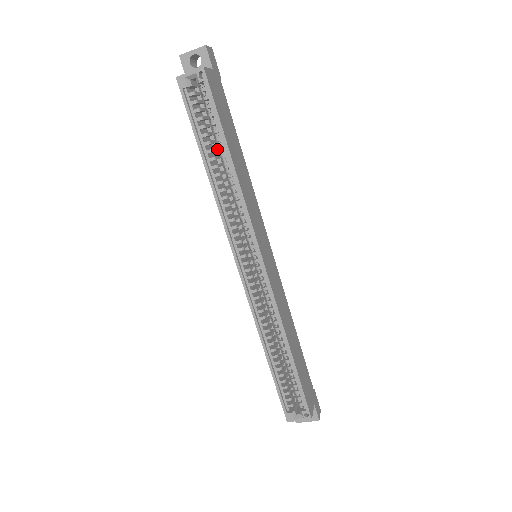
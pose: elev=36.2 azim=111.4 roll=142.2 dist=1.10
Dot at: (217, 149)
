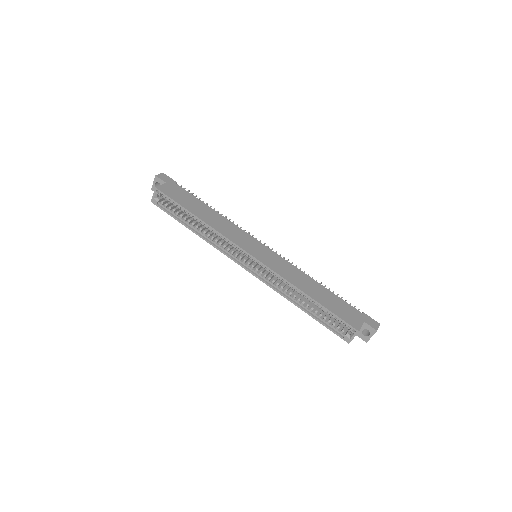
Dot at: occluded
